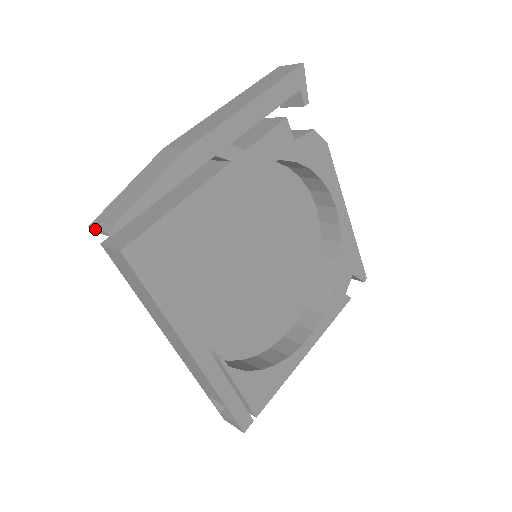
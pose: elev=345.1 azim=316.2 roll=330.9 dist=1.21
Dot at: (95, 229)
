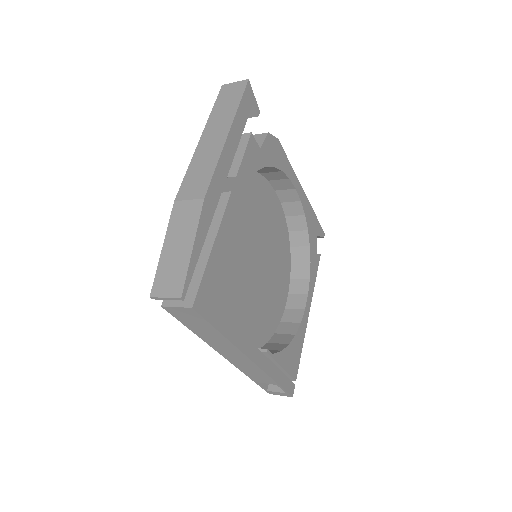
Dot at: (161, 298)
